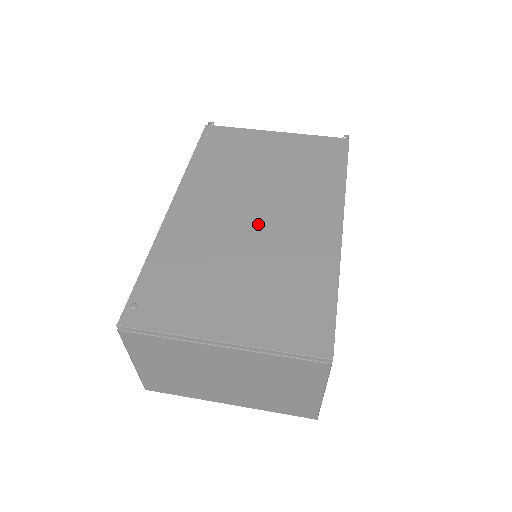
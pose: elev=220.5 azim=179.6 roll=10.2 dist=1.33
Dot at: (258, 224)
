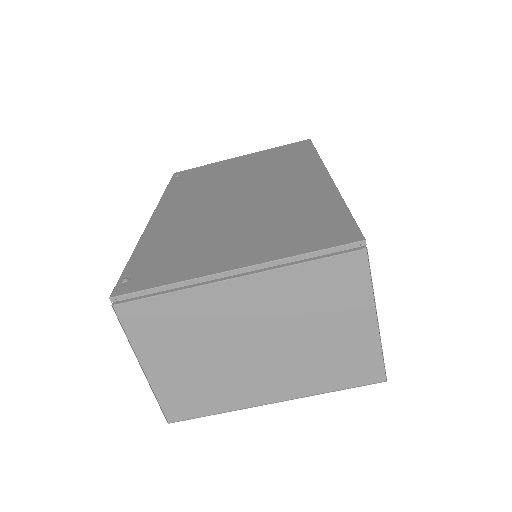
Dot at: (244, 198)
